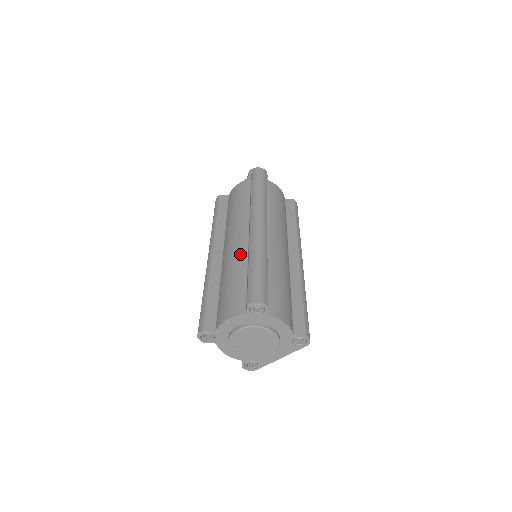
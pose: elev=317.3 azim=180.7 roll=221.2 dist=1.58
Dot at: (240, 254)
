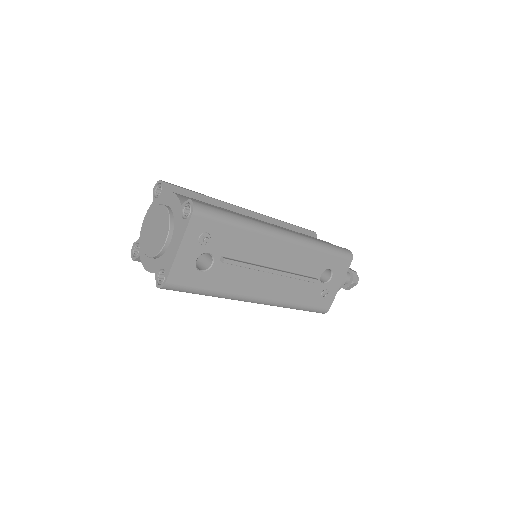
Dot at: occluded
